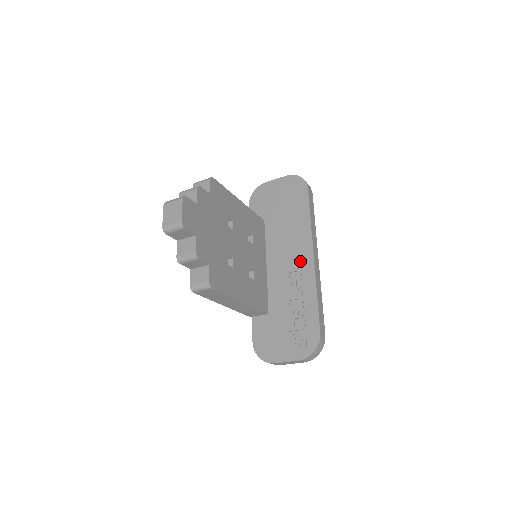
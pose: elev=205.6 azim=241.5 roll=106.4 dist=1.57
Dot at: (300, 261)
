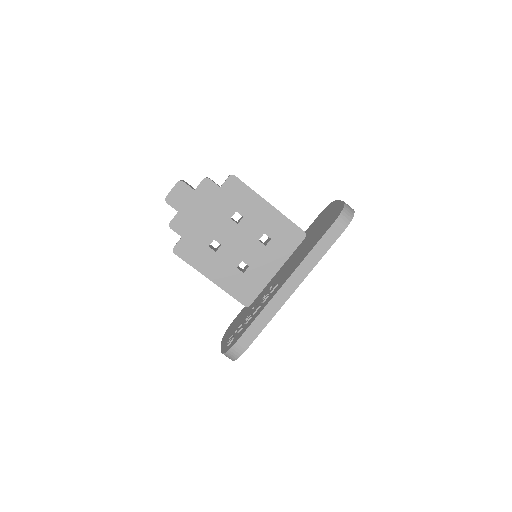
Dot at: (280, 282)
